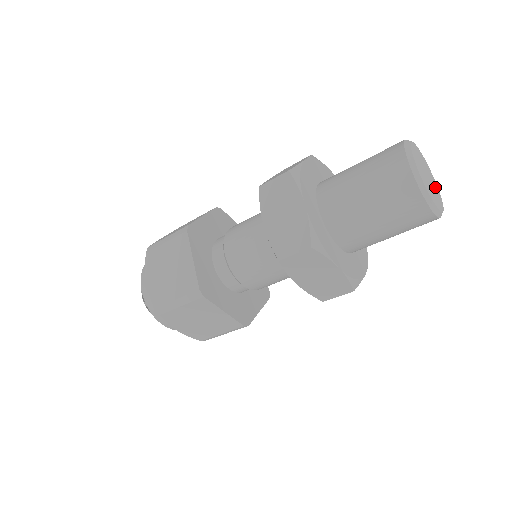
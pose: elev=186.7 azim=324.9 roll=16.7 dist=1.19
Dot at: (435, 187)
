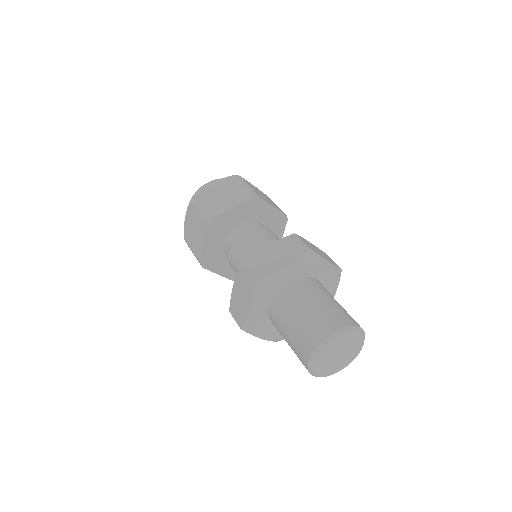
Dot at: (351, 354)
